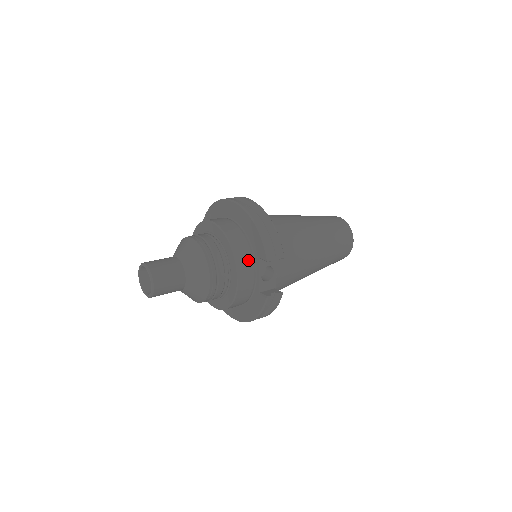
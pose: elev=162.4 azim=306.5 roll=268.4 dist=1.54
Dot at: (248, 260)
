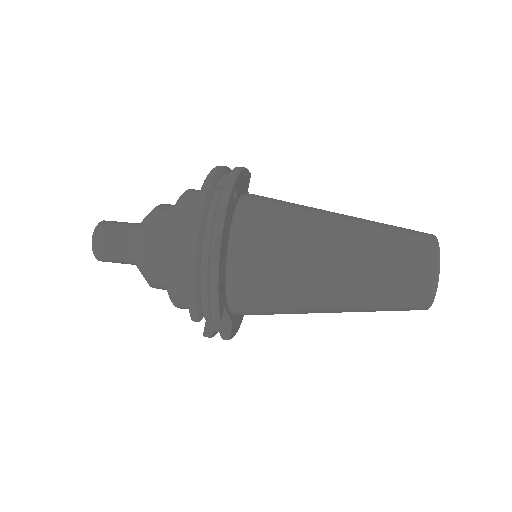
Dot at: (186, 294)
